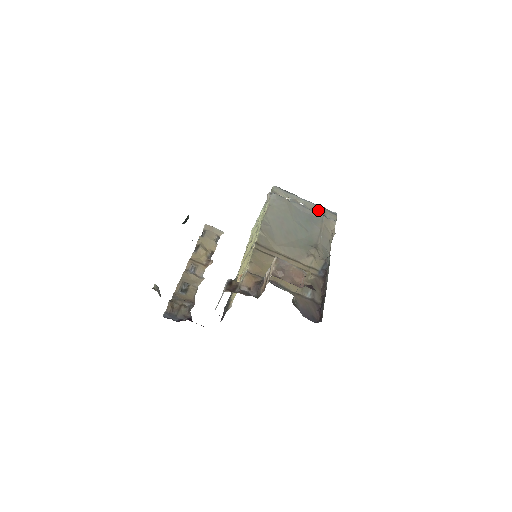
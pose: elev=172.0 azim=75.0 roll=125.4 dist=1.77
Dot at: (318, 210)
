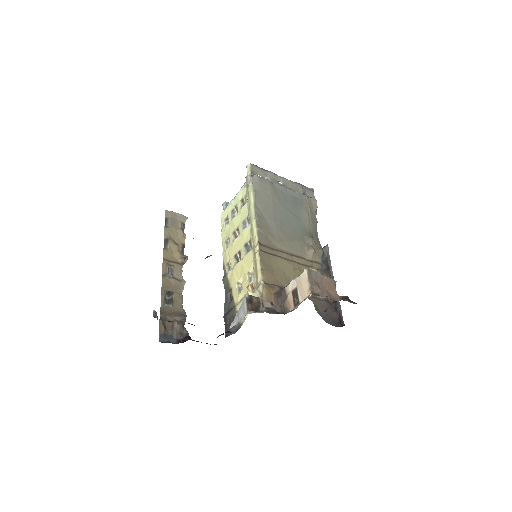
Dot at: (297, 188)
